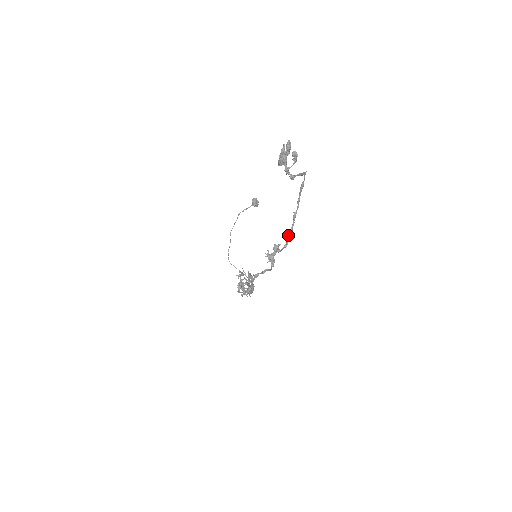
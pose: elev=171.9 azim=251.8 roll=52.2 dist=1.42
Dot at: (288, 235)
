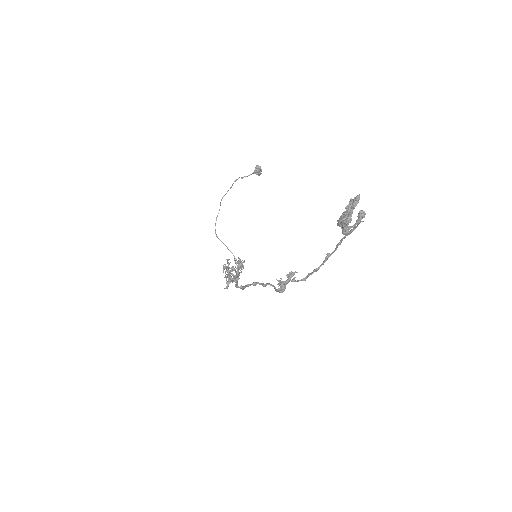
Dot at: (312, 273)
